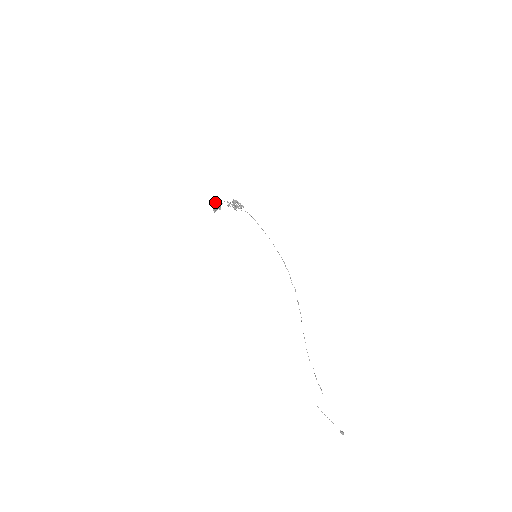
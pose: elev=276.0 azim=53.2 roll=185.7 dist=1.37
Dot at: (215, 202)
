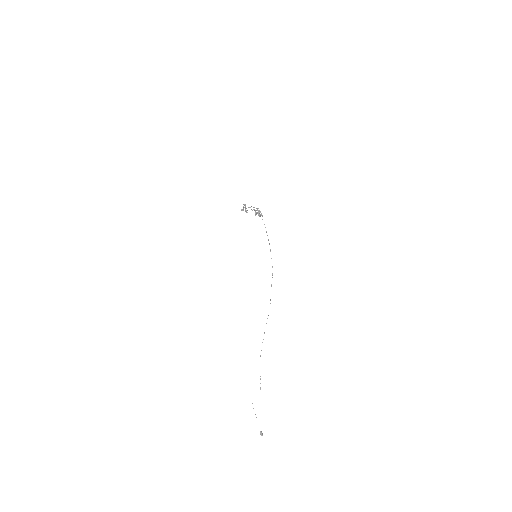
Dot at: (245, 205)
